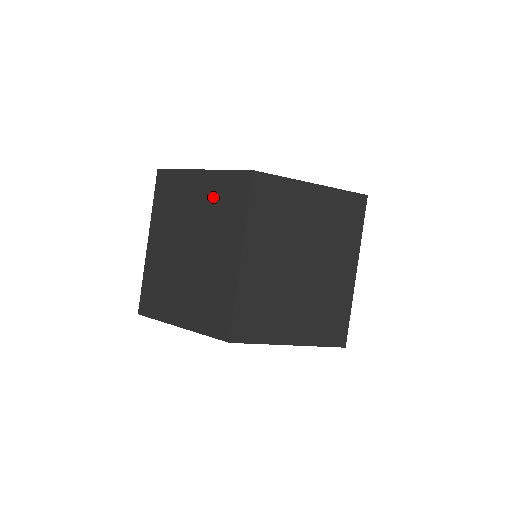
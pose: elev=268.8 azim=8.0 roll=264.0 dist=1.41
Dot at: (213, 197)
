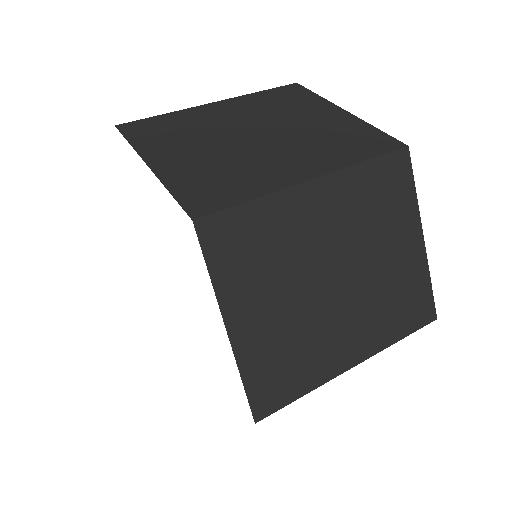
Dot at: occluded
